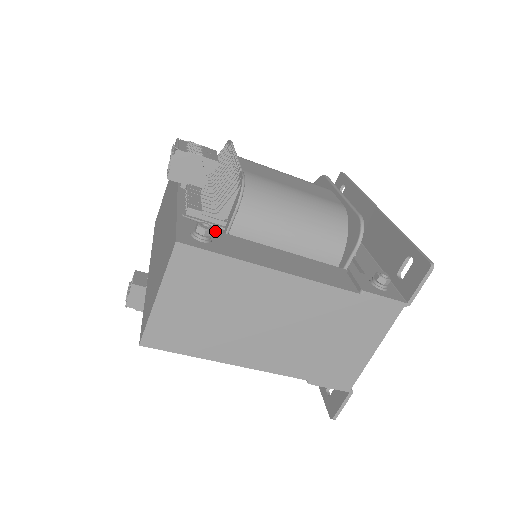
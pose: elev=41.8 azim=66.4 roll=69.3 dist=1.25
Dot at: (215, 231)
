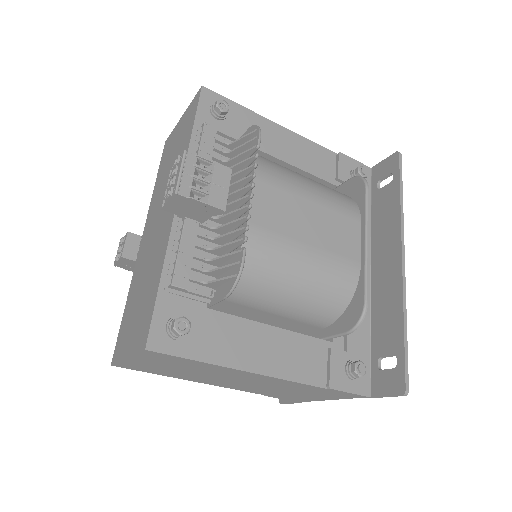
Dot at: (197, 308)
